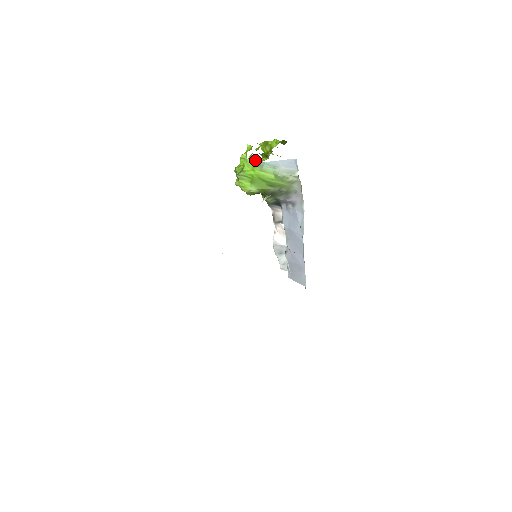
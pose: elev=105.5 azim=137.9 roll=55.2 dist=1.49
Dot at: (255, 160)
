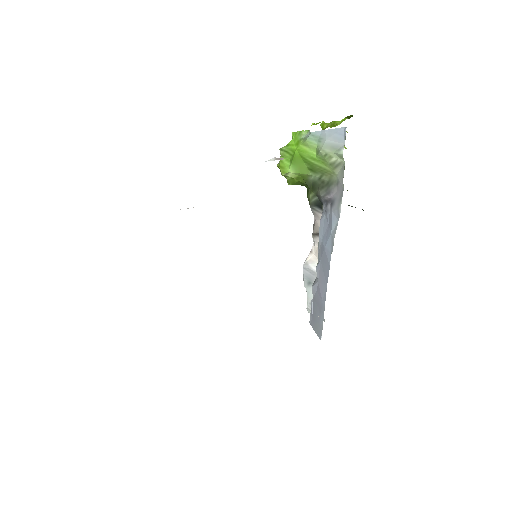
Dot at: (304, 132)
